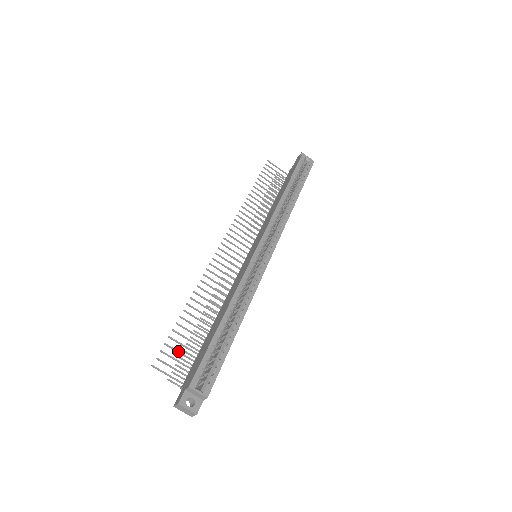
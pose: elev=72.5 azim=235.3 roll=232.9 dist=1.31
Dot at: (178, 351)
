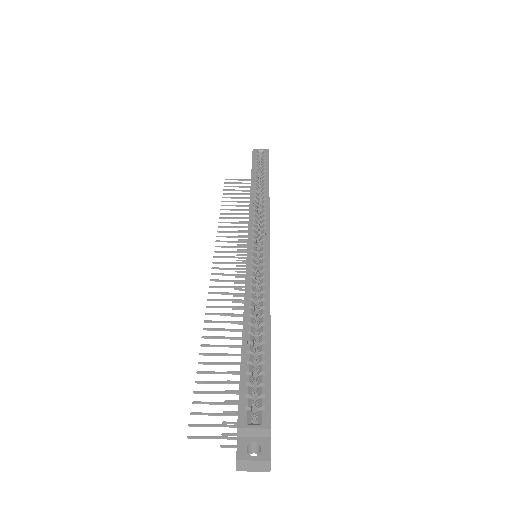
Dot at: (214, 402)
